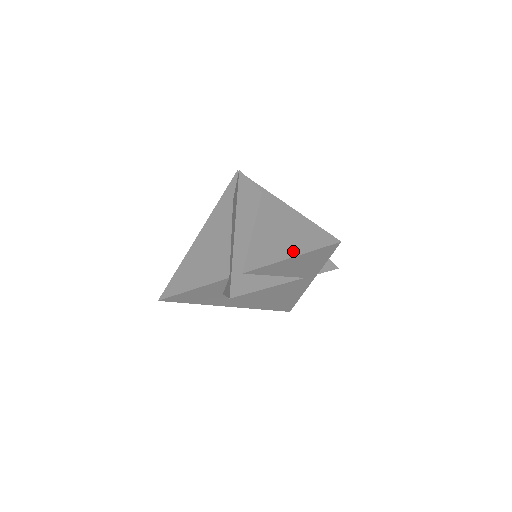
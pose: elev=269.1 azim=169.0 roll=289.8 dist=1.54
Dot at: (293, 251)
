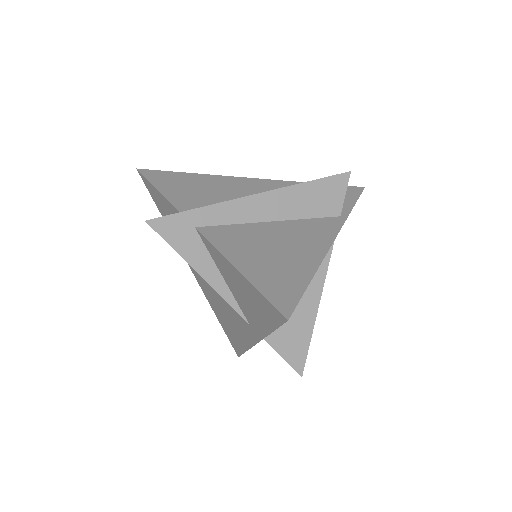
Dot at: (250, 268)
